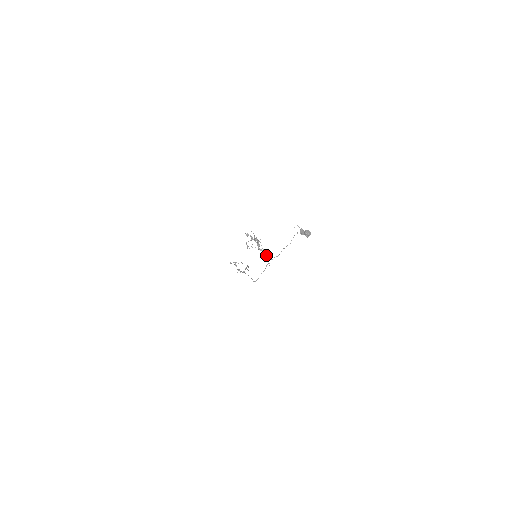
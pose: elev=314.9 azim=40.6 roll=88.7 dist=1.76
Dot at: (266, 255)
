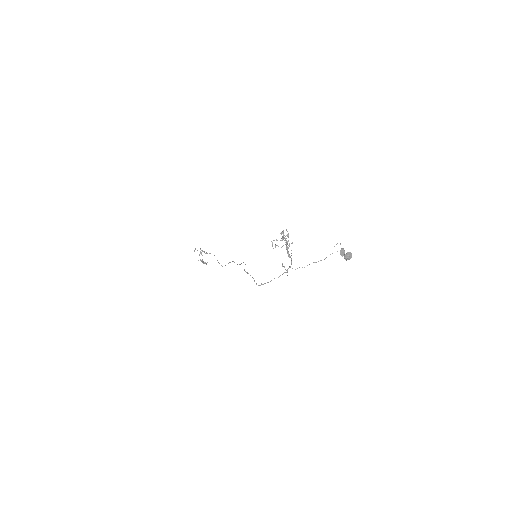
Dot at: (291, 262)
